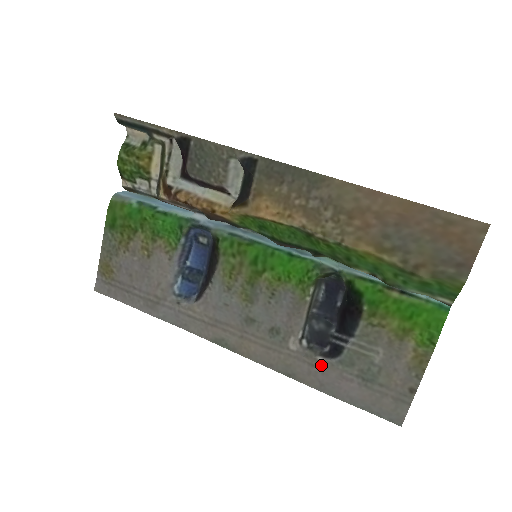
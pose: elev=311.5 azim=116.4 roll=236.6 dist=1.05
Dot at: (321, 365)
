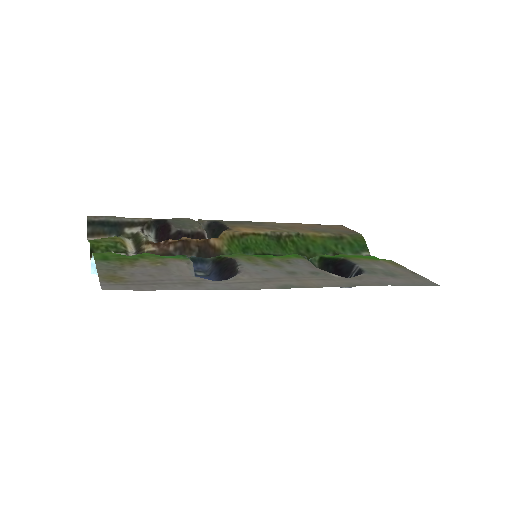
Dot at: (363, 277)
